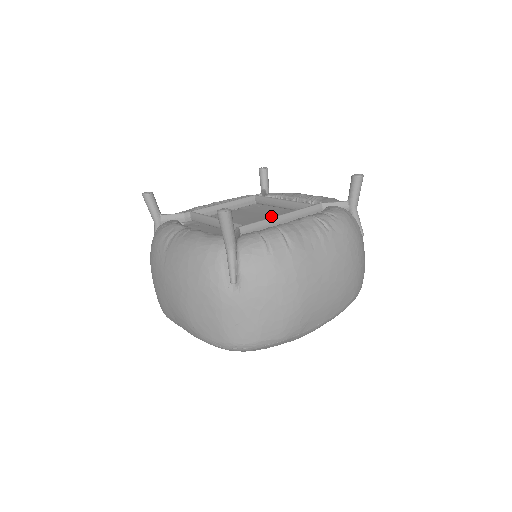
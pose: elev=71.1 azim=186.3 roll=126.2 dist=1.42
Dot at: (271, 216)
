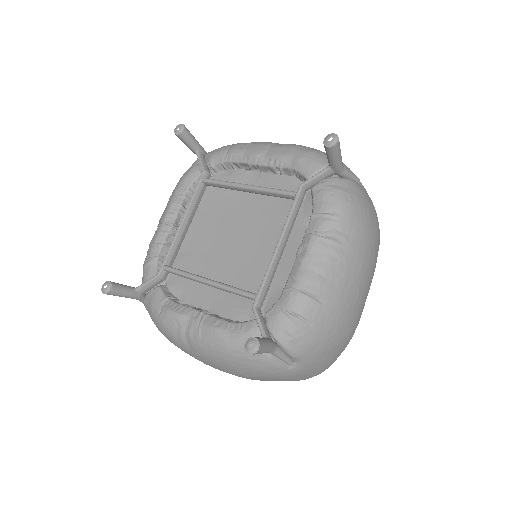
Dot at: (247, 216)
